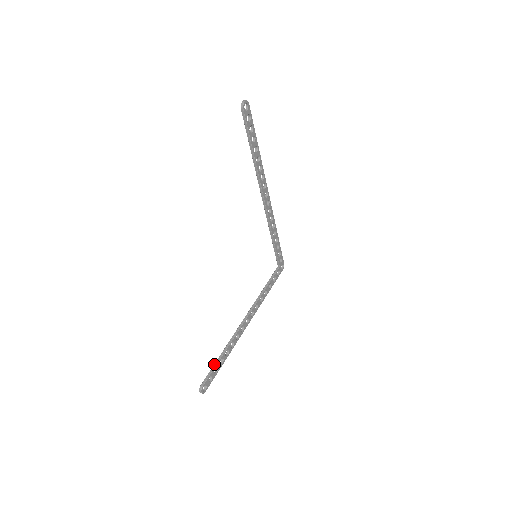
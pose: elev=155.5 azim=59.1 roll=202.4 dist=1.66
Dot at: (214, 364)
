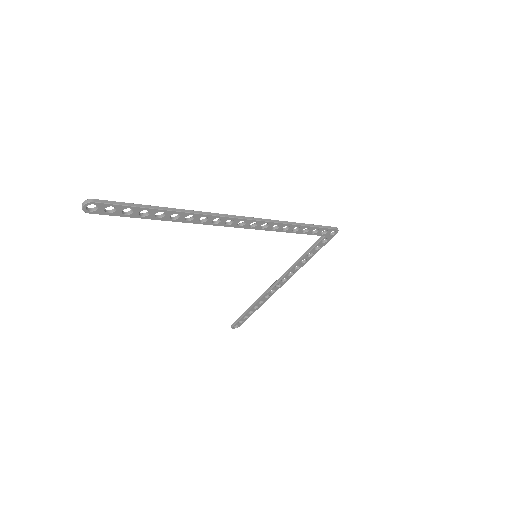
Dot at: (242, 314)
